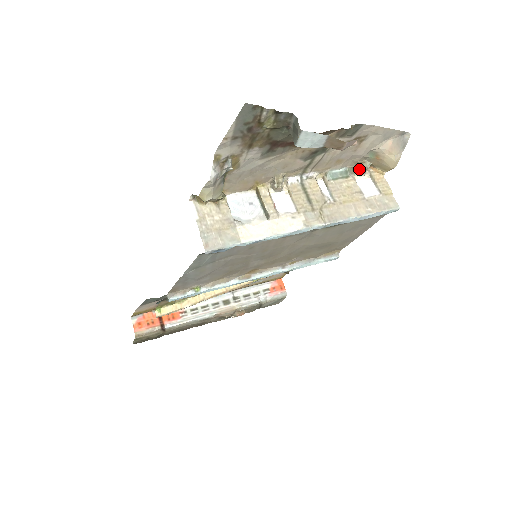
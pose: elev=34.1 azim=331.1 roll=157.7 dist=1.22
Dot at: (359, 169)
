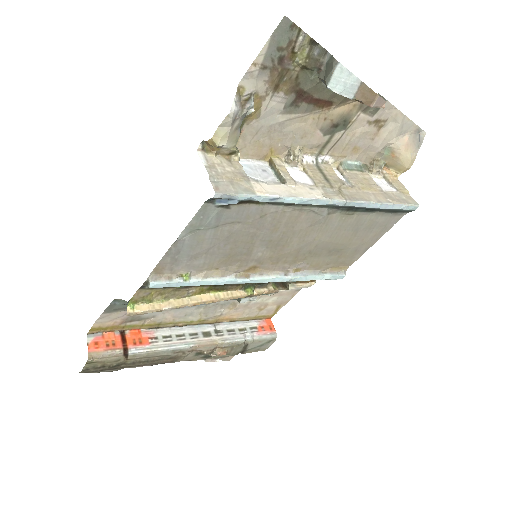
Dot at: (373, 167)
